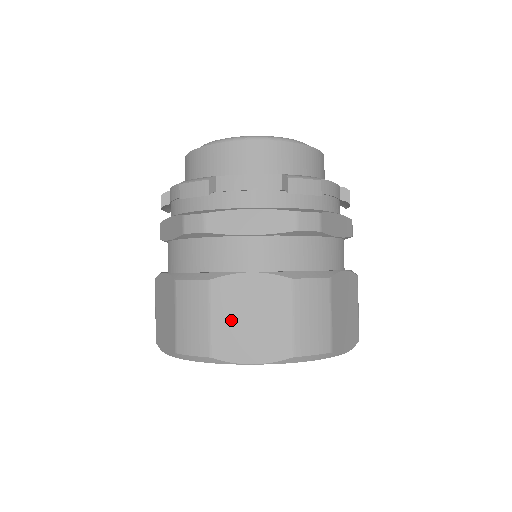
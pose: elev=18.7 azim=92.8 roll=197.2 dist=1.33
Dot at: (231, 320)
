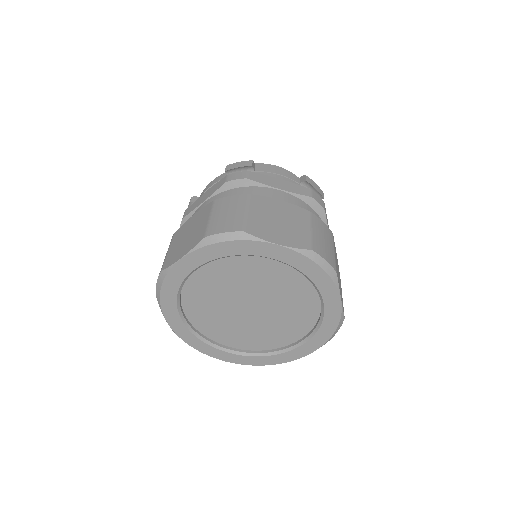
Dot at: (263, 217)
